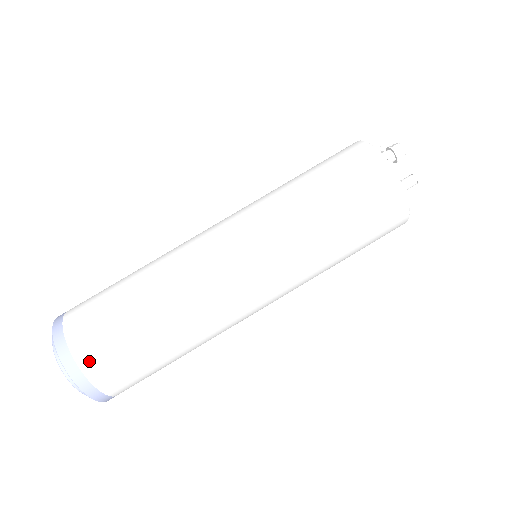
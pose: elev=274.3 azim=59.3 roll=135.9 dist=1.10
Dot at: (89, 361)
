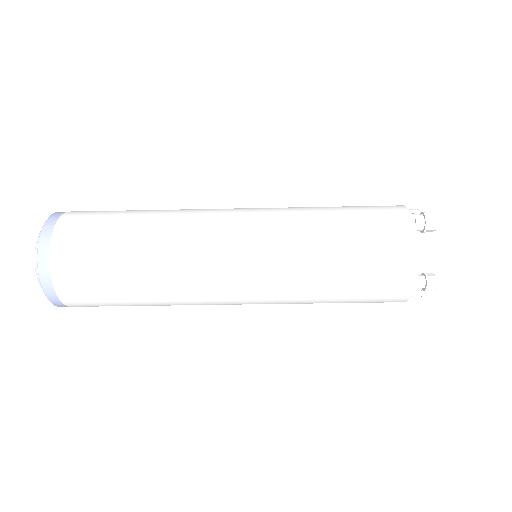
Dot at: (77, 306)
